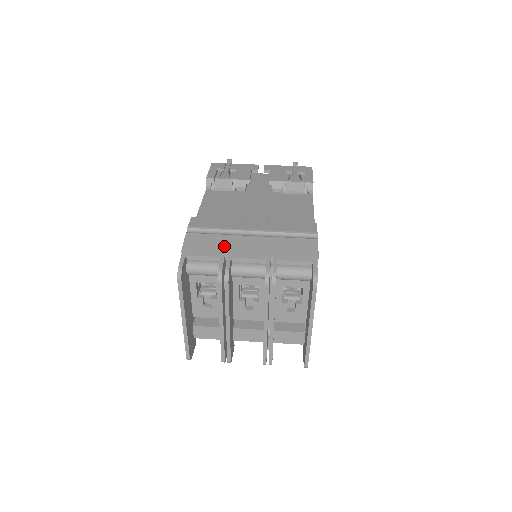
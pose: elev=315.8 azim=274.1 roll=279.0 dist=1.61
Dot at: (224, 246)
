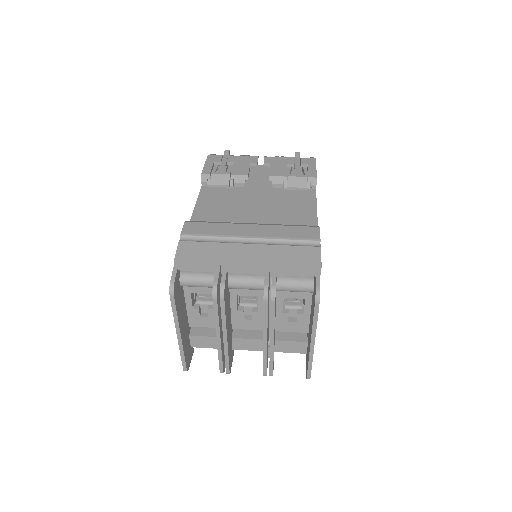
Dot at: (219, 256)
